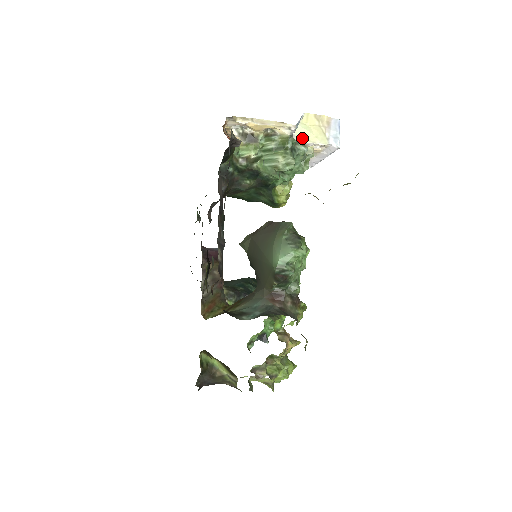
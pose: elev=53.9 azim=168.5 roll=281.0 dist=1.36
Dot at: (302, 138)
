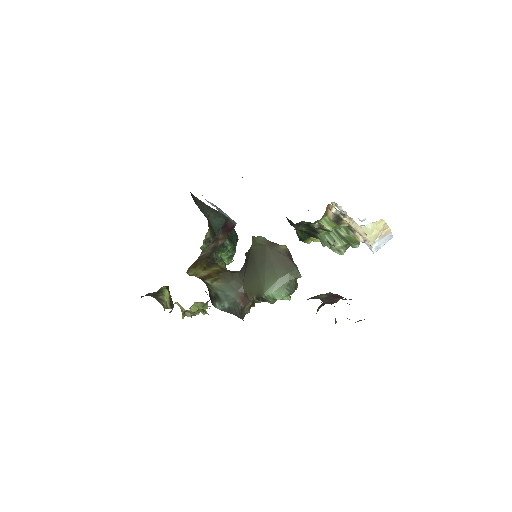
Dot at: occluded
